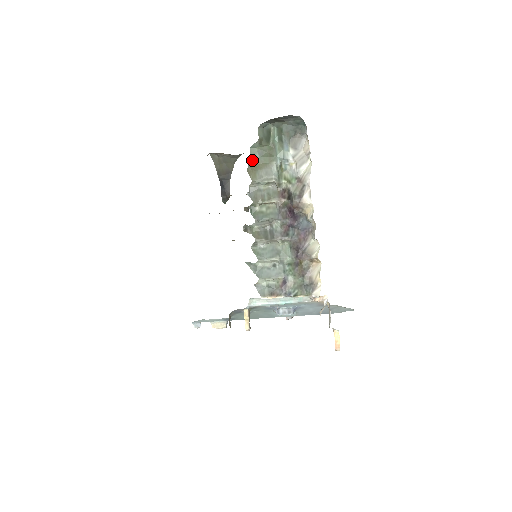
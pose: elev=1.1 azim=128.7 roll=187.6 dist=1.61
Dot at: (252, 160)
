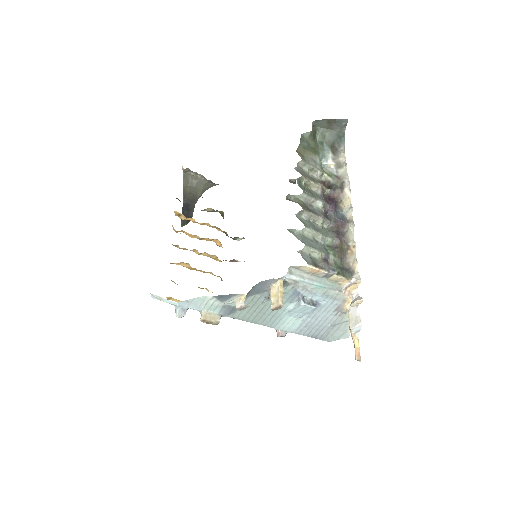
Dot at: (302, 145)
